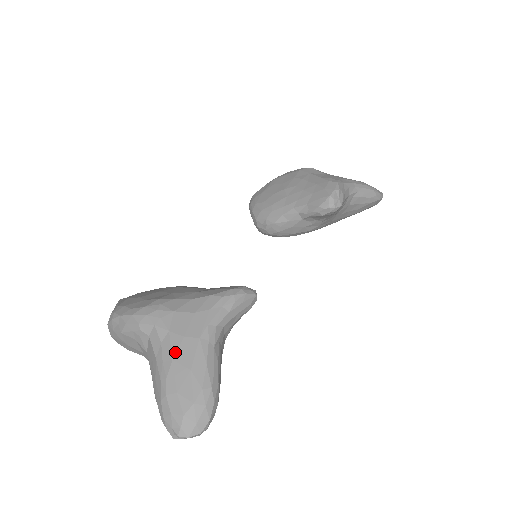
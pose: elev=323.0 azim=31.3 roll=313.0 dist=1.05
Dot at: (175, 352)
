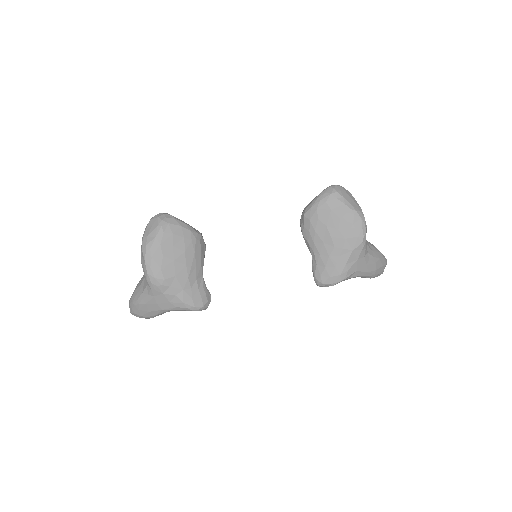
Dot at: (149, 303)
